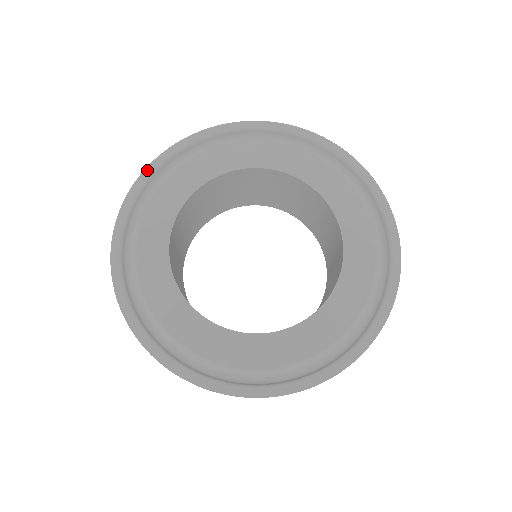
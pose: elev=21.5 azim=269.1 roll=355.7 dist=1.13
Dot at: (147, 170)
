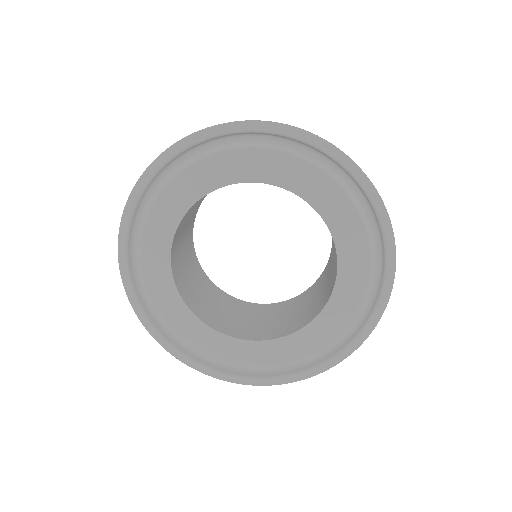
Dot at: (137, 186)
